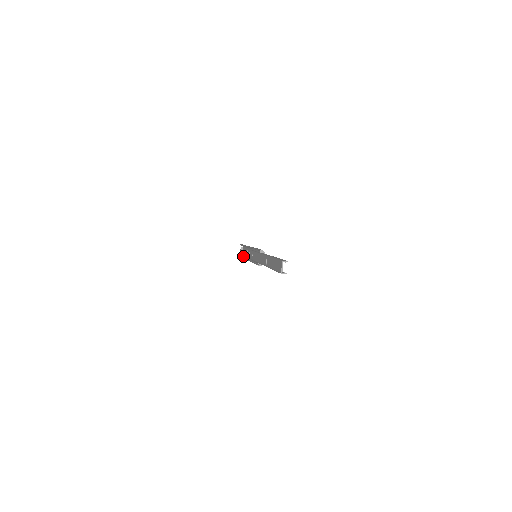
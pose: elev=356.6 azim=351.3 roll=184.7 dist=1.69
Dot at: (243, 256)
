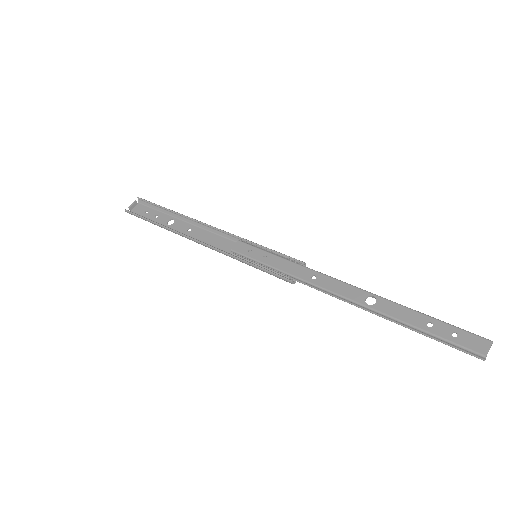
Dot at: (148, 219)
